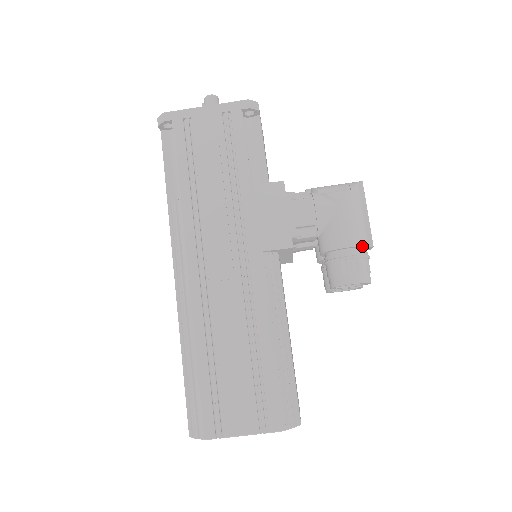
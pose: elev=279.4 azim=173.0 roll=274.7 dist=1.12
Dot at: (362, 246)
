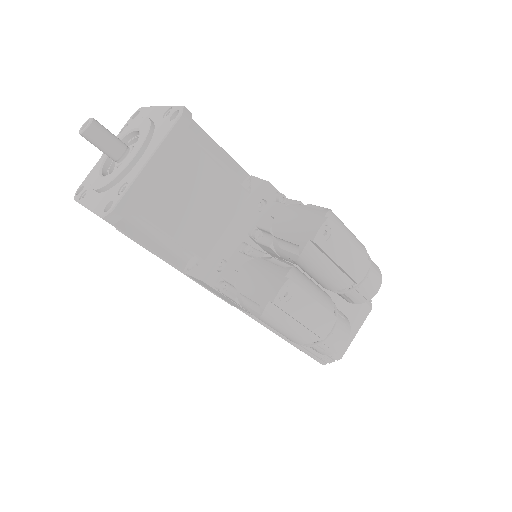
Dot at: (306, 343)
